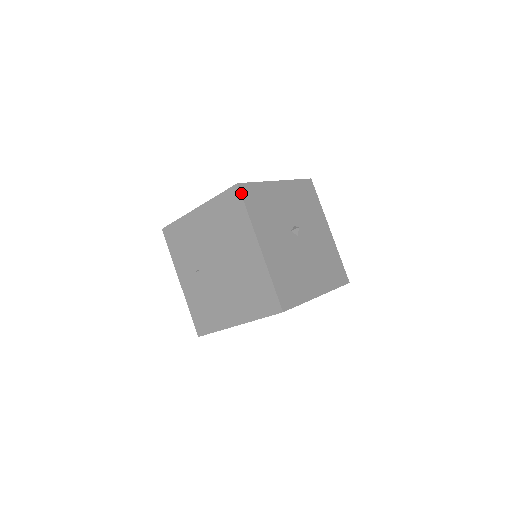
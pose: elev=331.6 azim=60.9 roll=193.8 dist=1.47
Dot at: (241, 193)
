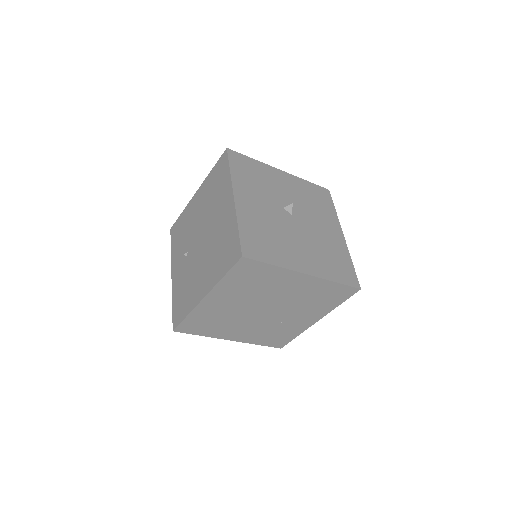
Dot at: (228, 155)
